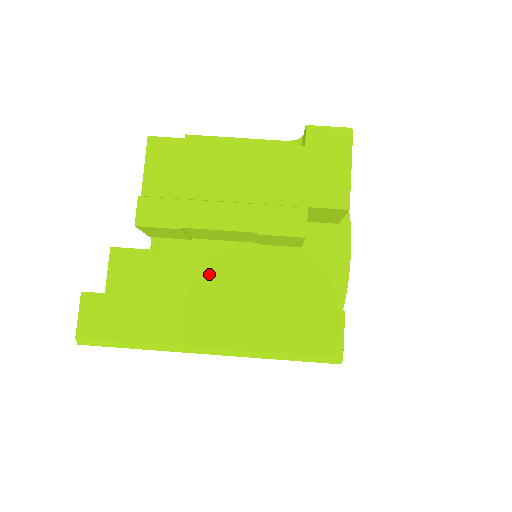
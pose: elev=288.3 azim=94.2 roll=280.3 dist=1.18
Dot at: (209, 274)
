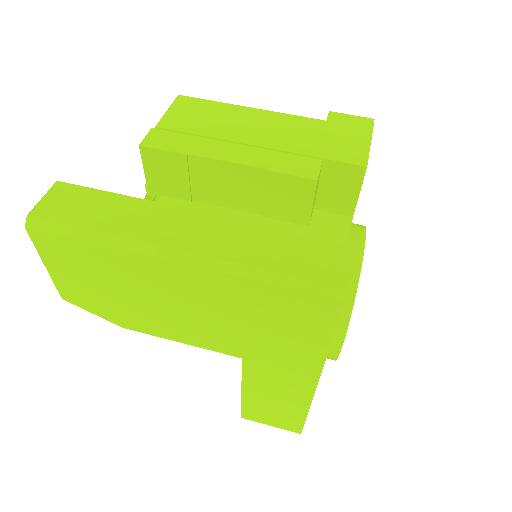
Dot at: occluded
